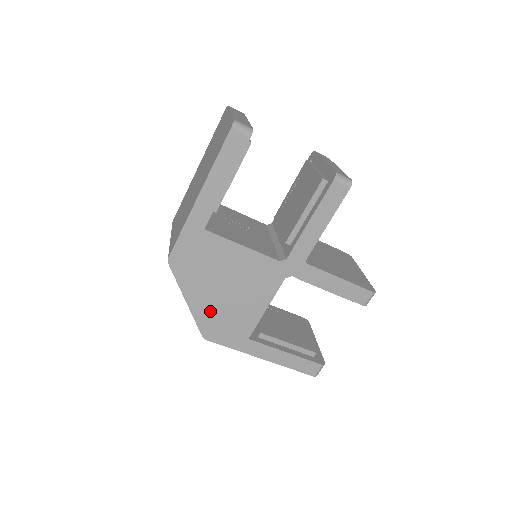
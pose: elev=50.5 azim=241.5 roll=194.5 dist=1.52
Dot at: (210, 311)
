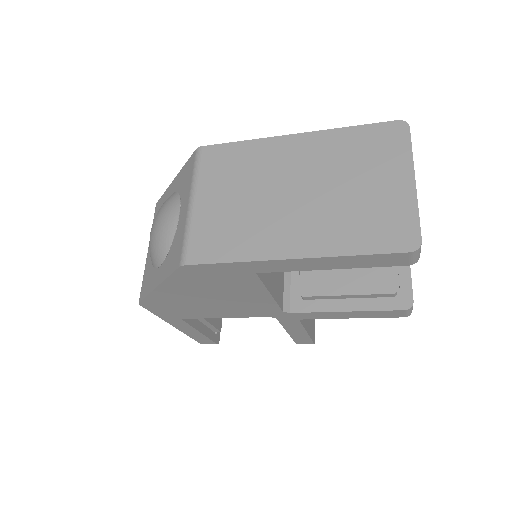
Dot at: (172, 299)
